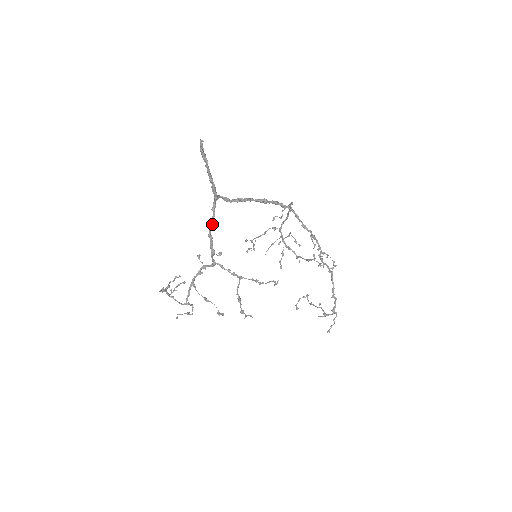
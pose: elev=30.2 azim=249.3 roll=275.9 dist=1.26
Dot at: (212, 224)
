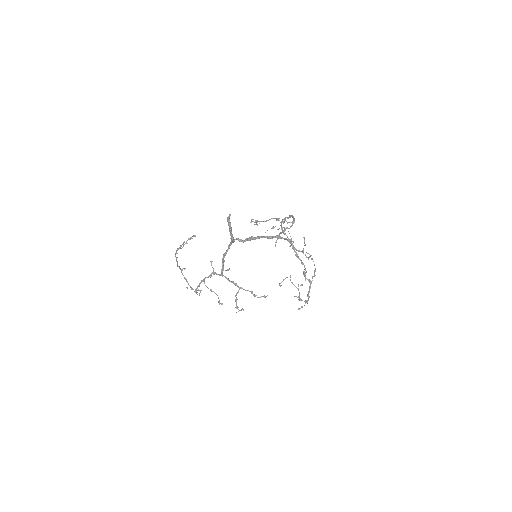
Dot at: (226, 253)
